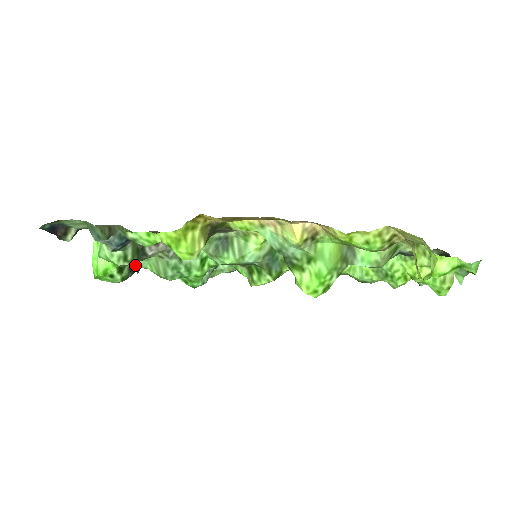
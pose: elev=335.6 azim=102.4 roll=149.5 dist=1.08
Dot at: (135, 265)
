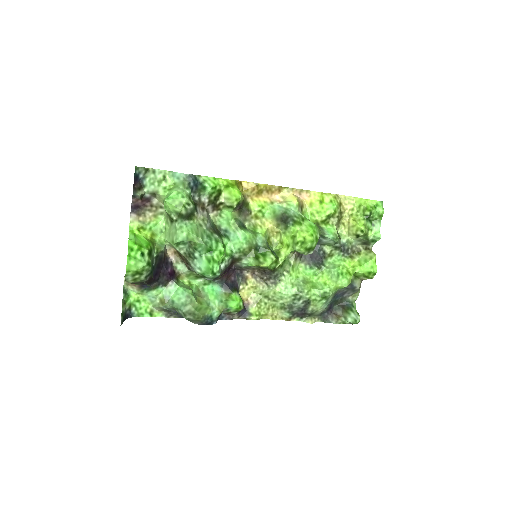
Dot at: (182, 225)
